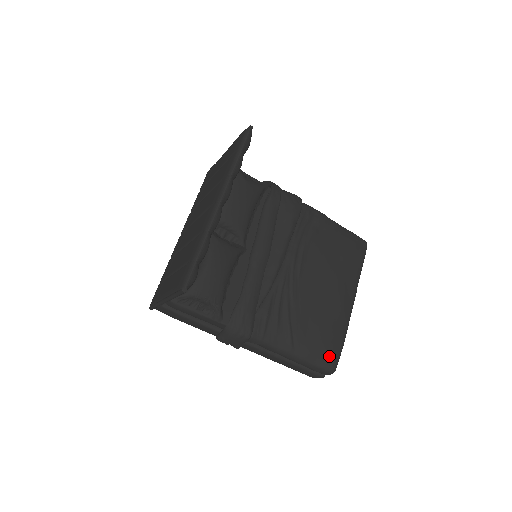
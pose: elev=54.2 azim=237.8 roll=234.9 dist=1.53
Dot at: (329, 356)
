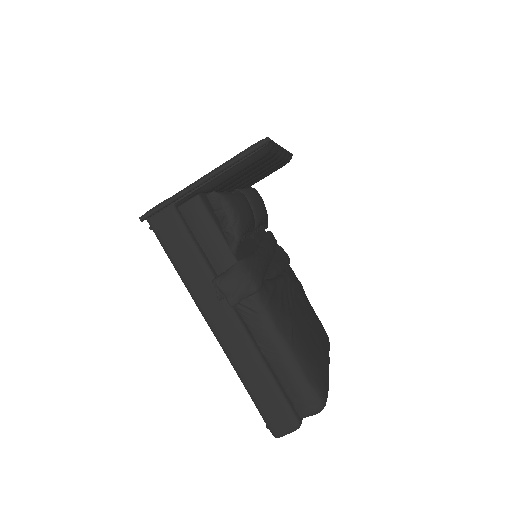
Dot at: (321, 382)
